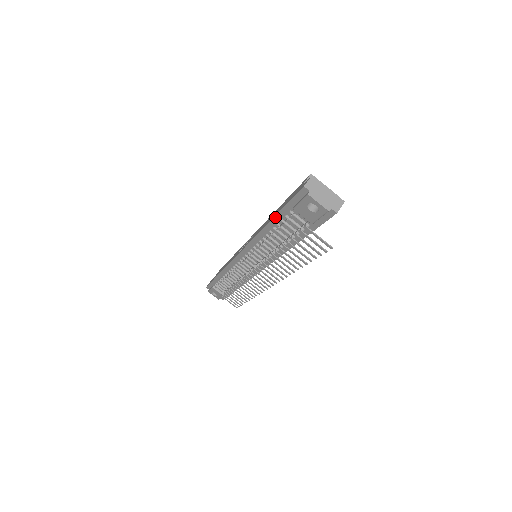
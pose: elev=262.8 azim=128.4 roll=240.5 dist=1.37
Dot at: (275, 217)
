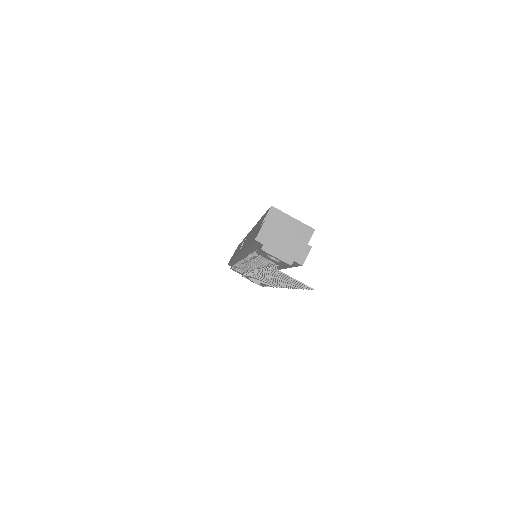
Dot at: (246, 249)
